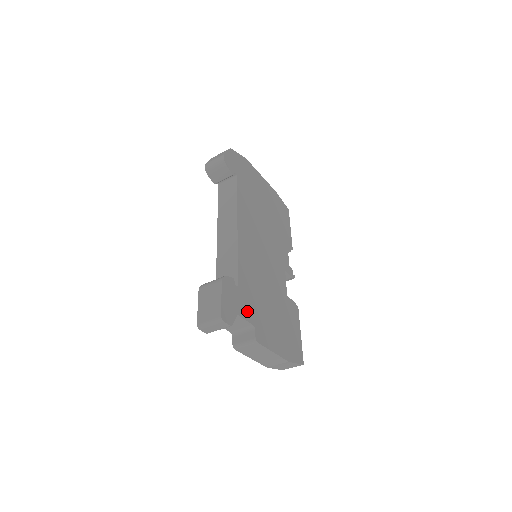
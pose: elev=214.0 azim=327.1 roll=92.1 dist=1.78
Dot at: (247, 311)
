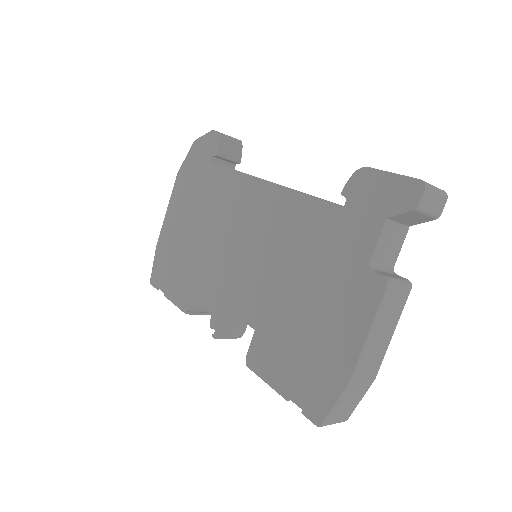
Dot at: occluded
